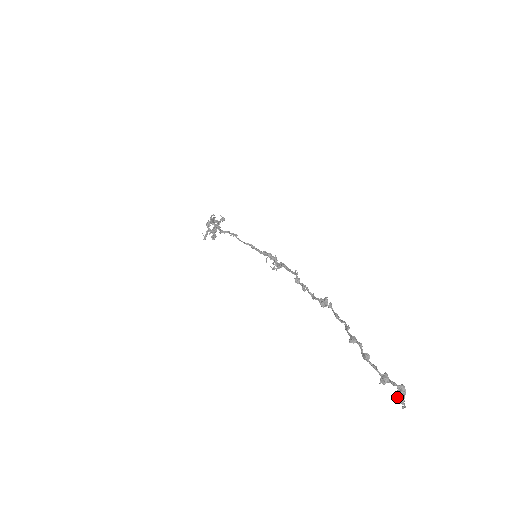
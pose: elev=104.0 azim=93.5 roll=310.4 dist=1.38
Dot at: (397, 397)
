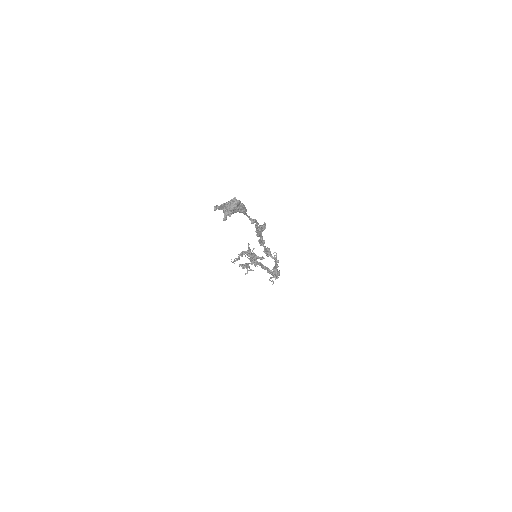
Dot at: (220, 205)
